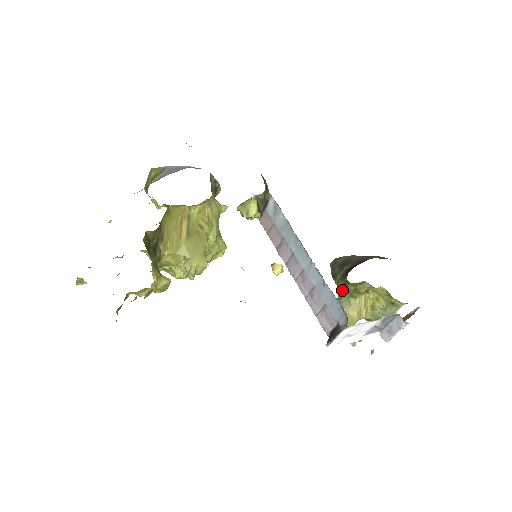
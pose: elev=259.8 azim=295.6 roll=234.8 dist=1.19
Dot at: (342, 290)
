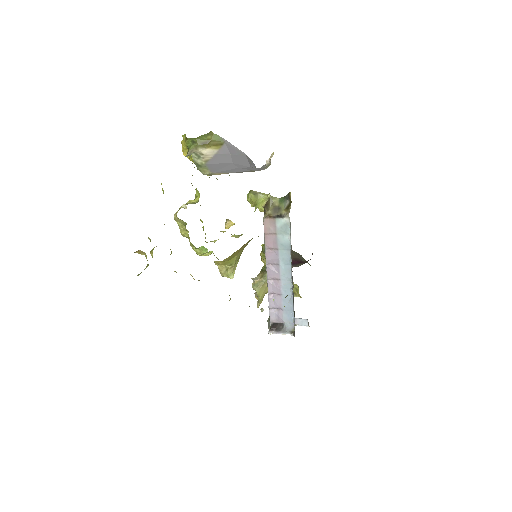
Dot at: occluded
